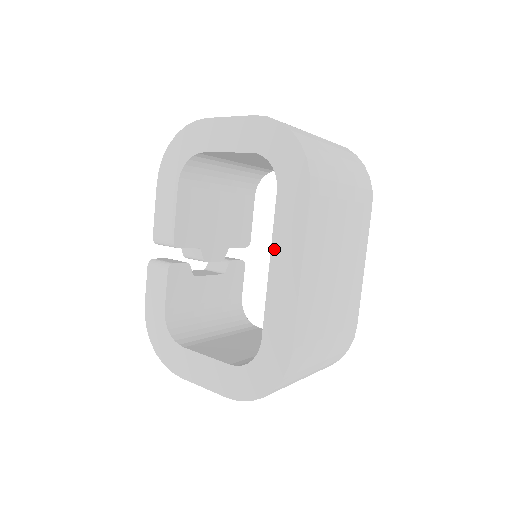
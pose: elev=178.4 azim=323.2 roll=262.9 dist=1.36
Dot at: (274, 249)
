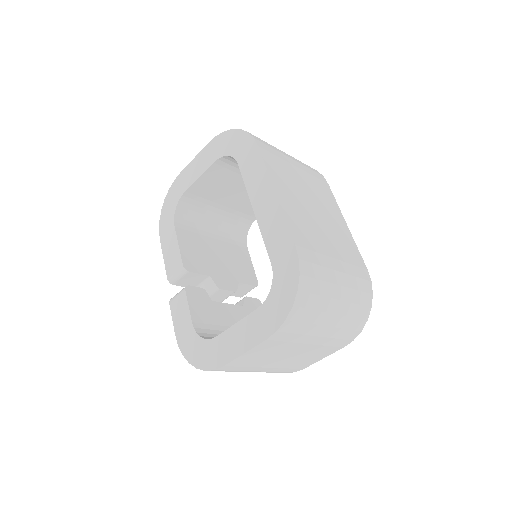
Dot at: (252, 197)
